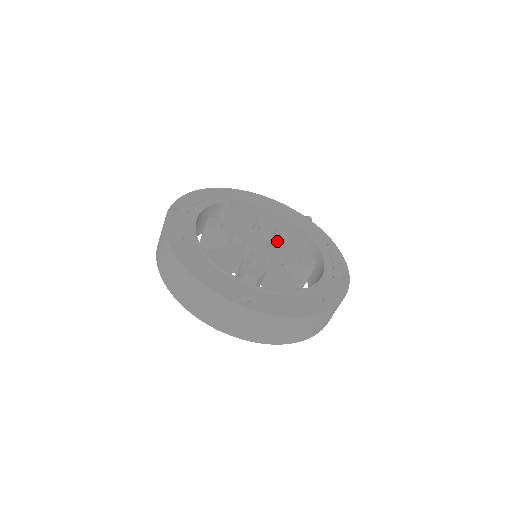
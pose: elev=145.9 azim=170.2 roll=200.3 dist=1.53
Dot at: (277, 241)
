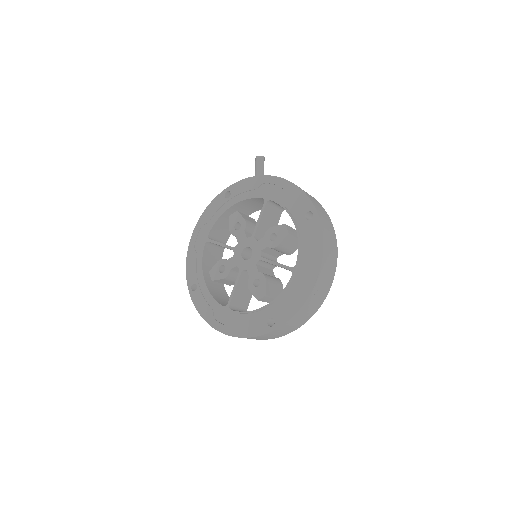
Dot at: (253, 239)
